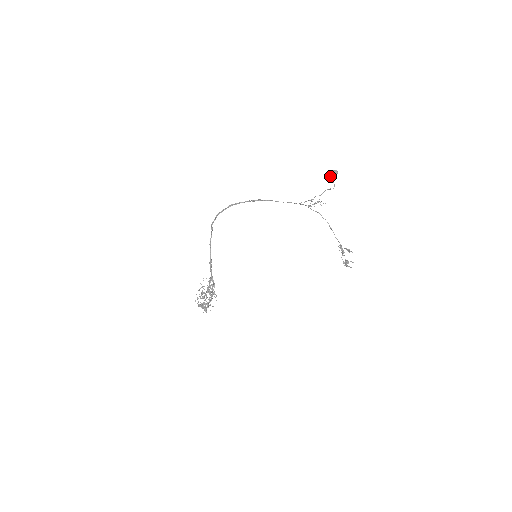
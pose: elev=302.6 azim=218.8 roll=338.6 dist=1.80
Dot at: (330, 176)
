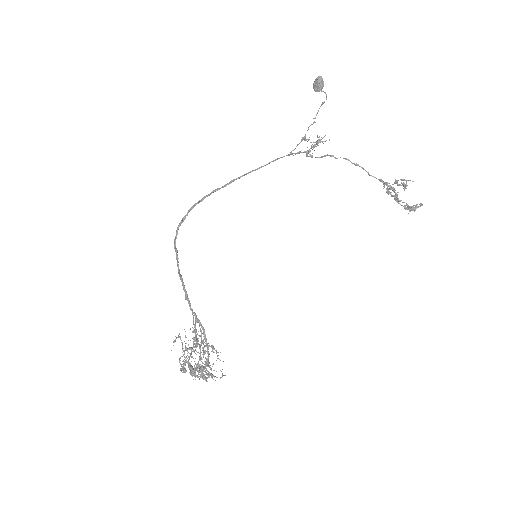
Dot at: (314, 90)
